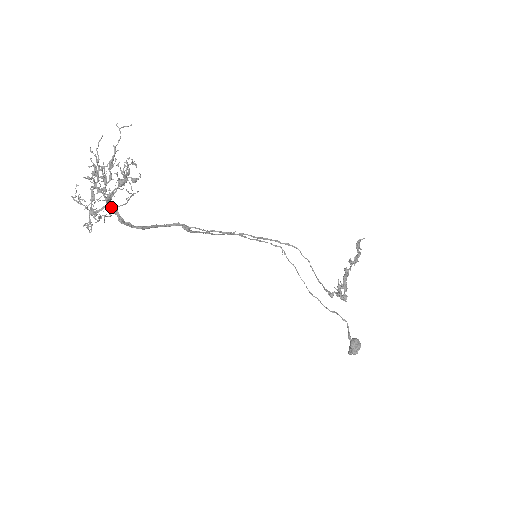
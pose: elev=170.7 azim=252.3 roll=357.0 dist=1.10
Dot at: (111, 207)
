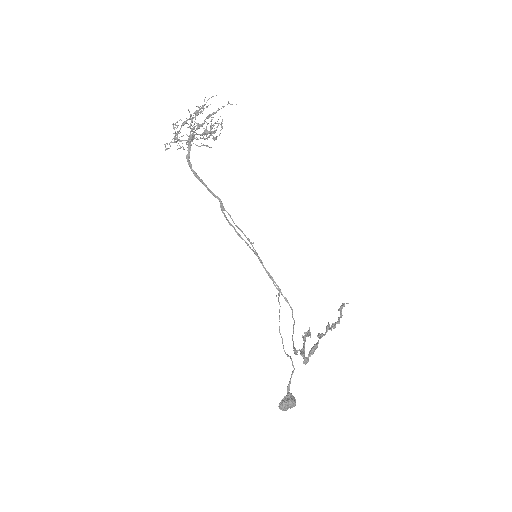
Dot at: (189, 144)
